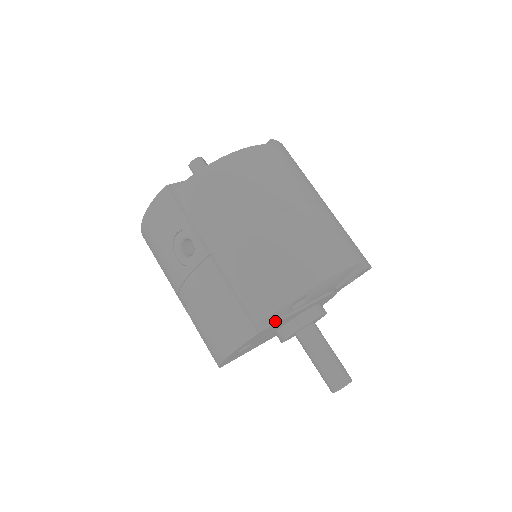
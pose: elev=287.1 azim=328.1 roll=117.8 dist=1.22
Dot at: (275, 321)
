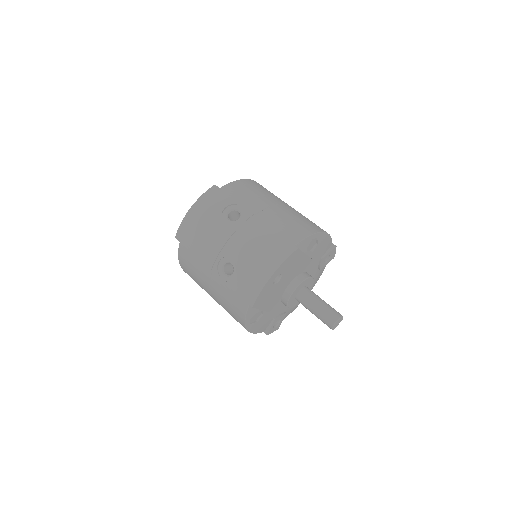
Dot at: (302, 251)
